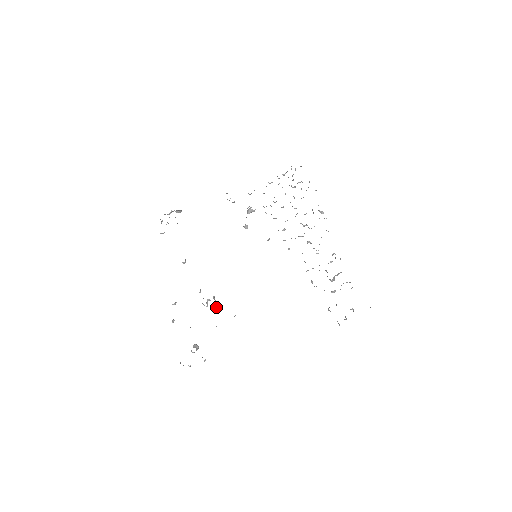
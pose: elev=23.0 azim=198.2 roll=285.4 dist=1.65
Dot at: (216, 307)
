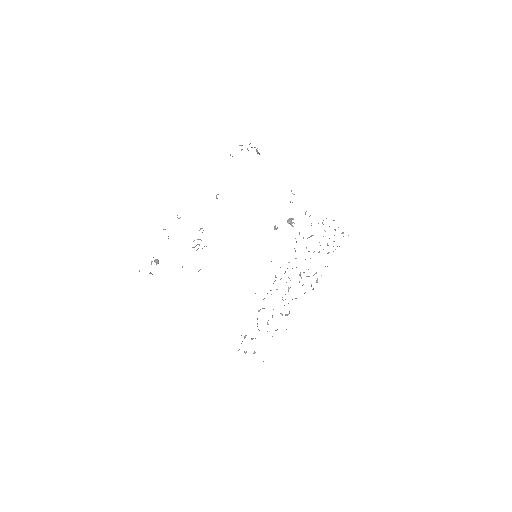
Dot at: occluded
